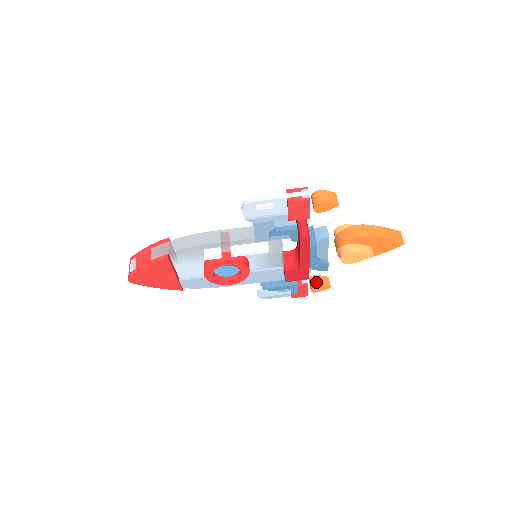
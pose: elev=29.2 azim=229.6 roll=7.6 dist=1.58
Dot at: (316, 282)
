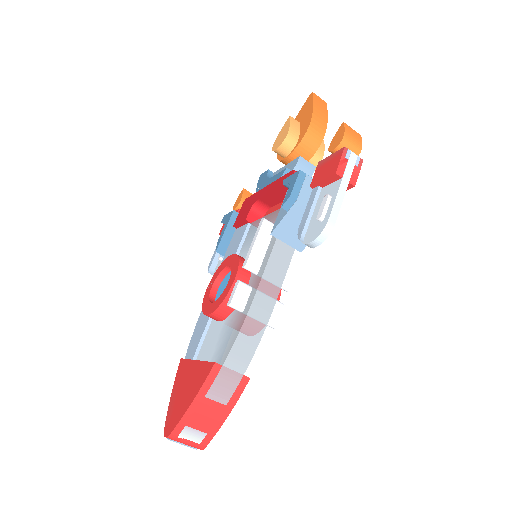
Dot at: occluded
